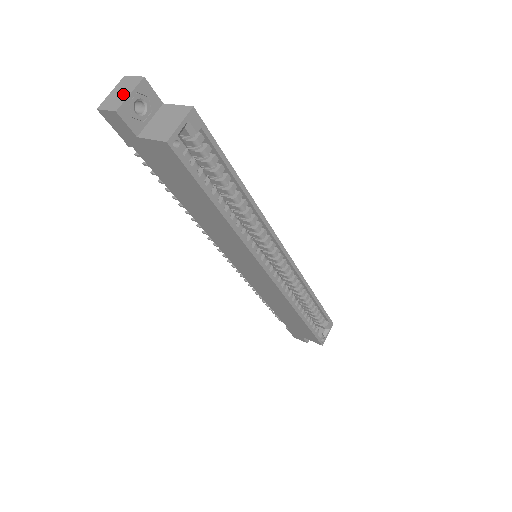
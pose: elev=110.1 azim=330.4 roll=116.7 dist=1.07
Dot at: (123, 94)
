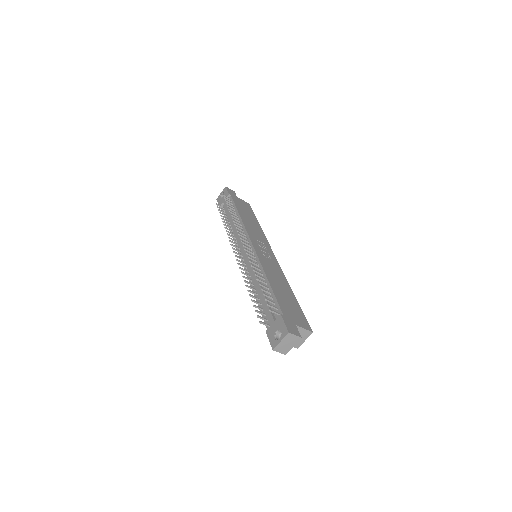
Dot at: (289, 346)
